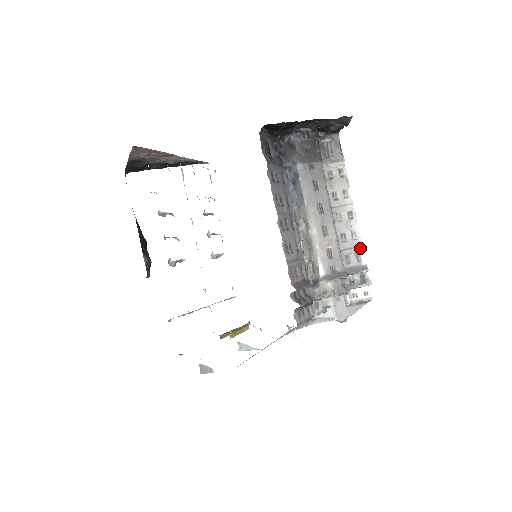
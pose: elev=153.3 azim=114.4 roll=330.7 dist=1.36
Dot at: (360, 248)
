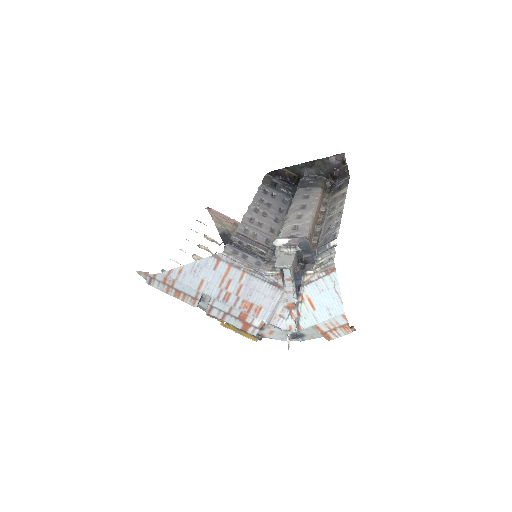
Dot at: (338, 229)
